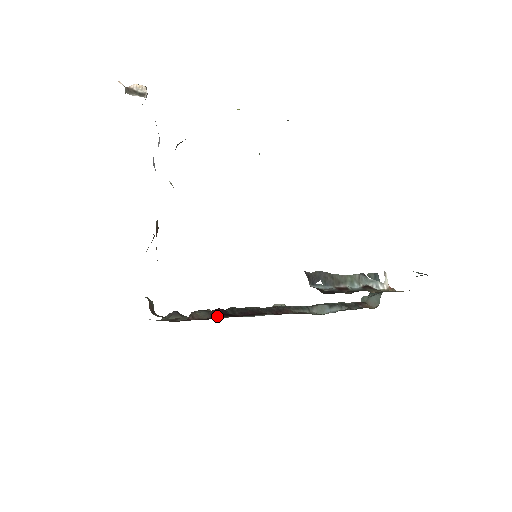
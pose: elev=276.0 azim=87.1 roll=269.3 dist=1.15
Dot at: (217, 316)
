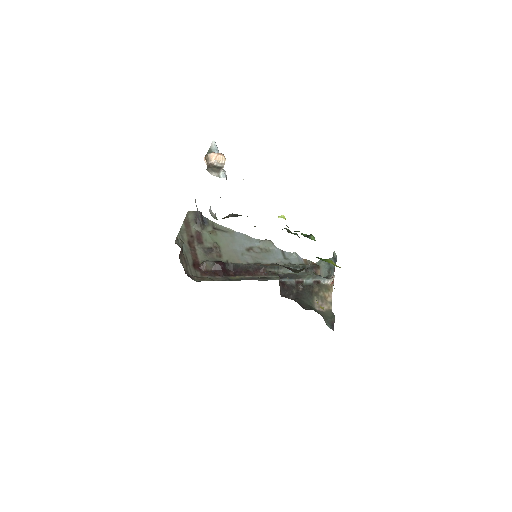
Dot at: (218, 271)
